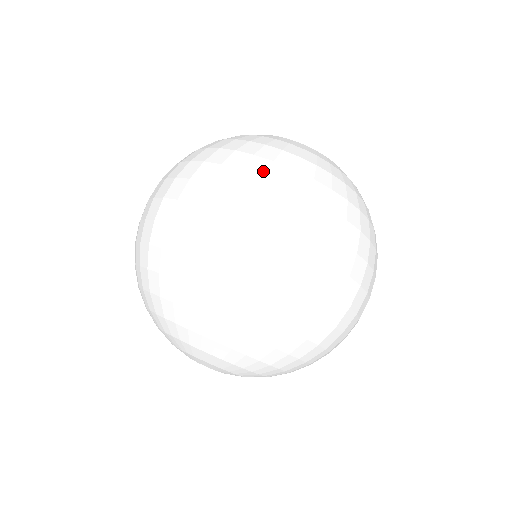
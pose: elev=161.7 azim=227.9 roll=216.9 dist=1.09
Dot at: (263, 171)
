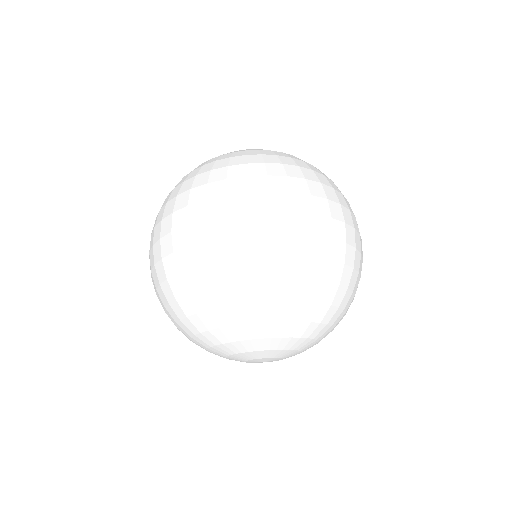
Dot at: (316, 178)
